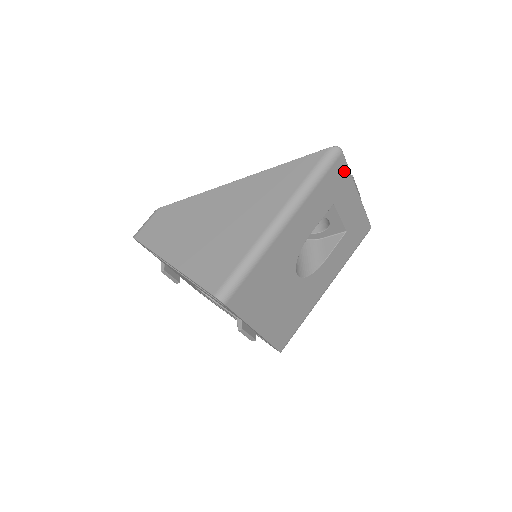
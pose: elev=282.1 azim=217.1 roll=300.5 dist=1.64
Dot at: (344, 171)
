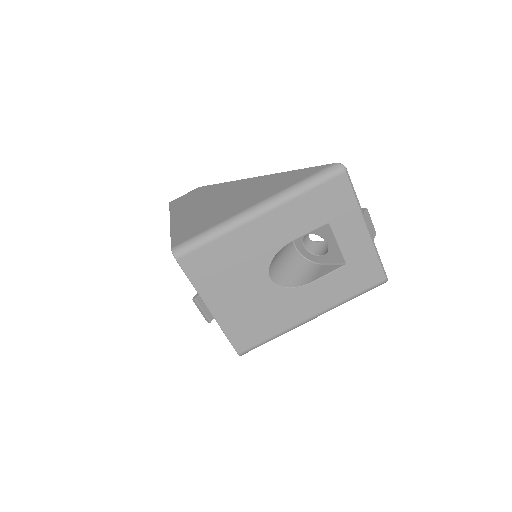
Dot at: (347, 193)
